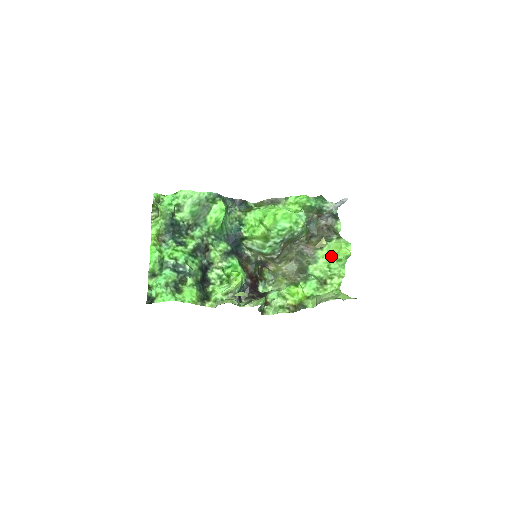
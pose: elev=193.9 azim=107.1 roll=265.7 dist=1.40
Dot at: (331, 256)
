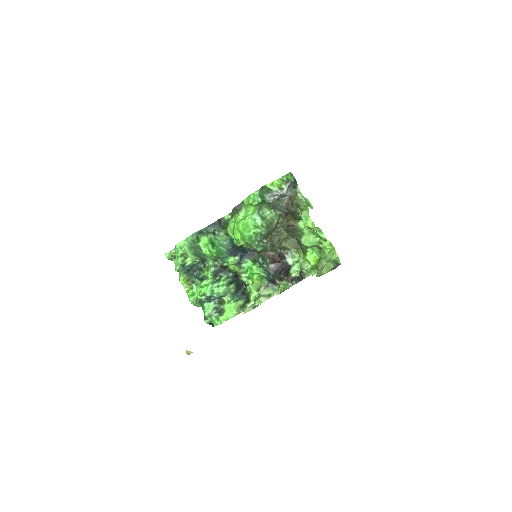
Dot at: occluded
